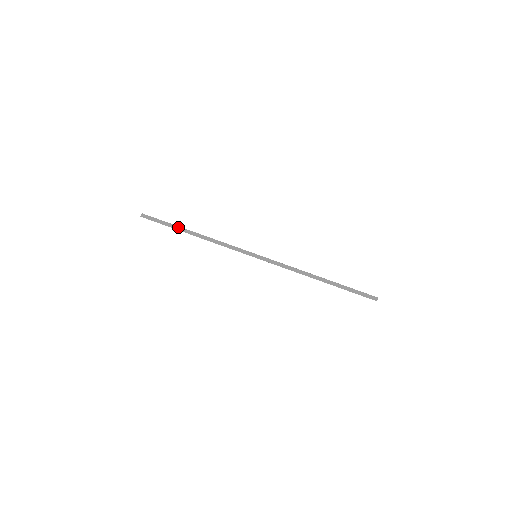
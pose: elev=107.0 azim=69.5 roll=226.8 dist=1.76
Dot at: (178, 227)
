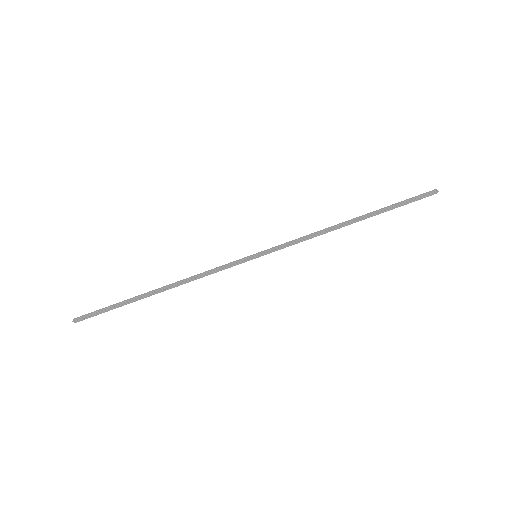
Dot at: (132, 298)
